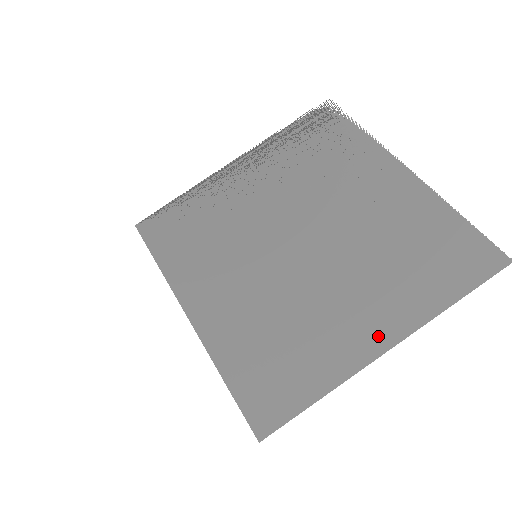
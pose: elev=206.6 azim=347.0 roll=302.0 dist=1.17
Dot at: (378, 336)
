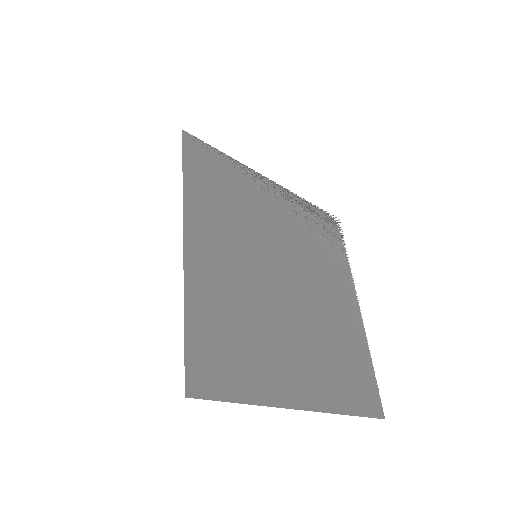
Dot at: (304, 394)
